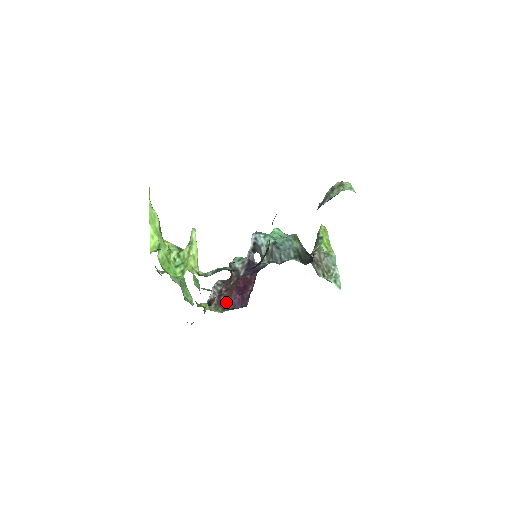
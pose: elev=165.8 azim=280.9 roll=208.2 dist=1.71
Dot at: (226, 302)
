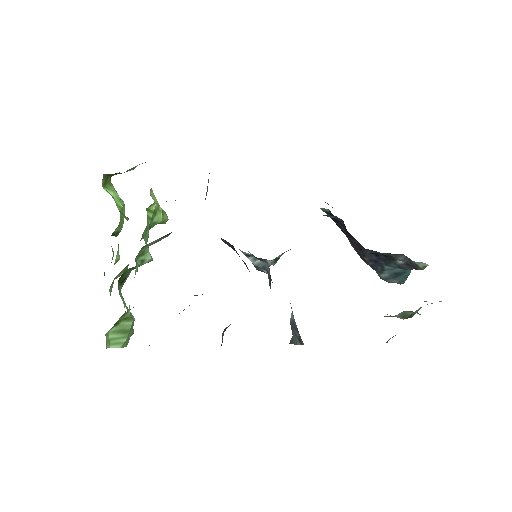
Dot at: (195, 295)
